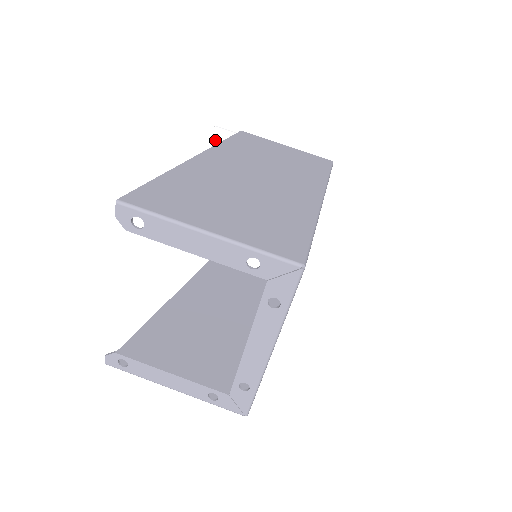
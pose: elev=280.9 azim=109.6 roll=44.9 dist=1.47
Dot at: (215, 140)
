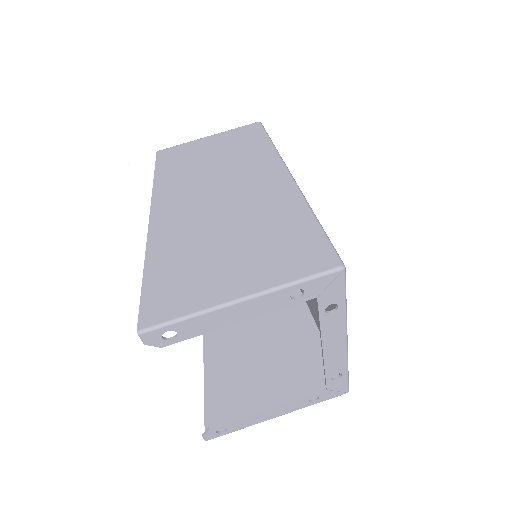
Dot at: (137, 176)
